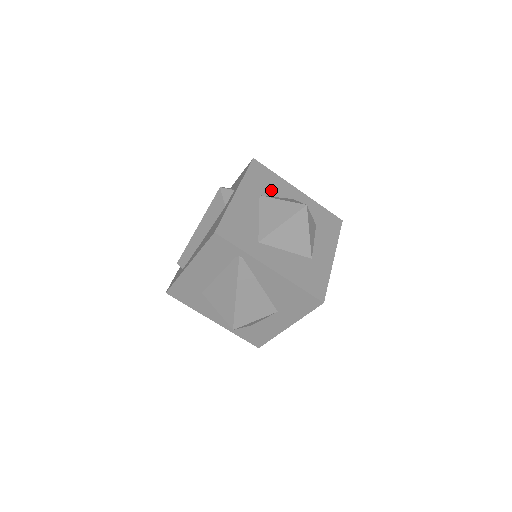
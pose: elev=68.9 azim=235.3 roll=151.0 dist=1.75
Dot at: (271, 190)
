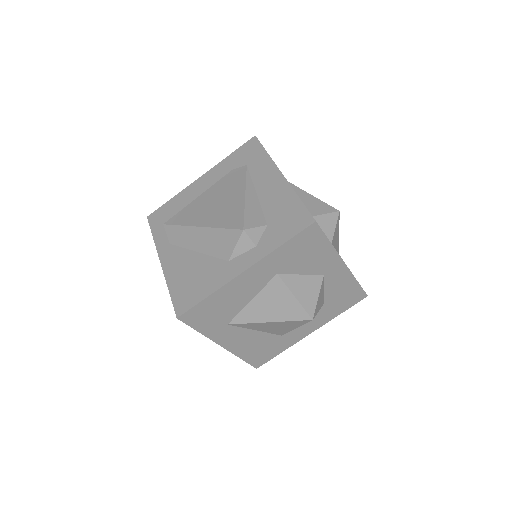
Dot at: (301, 266)
